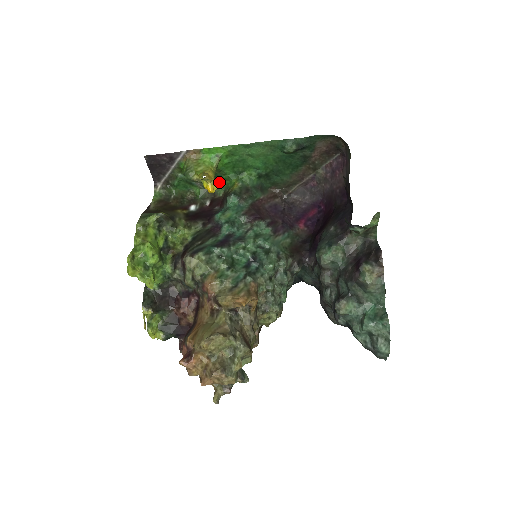
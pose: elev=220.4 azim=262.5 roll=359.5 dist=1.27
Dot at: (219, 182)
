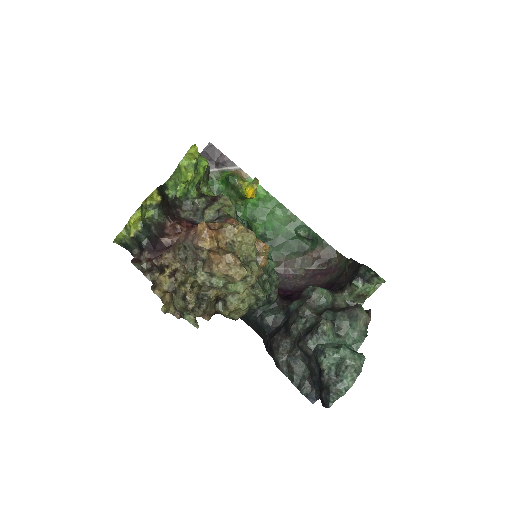
Dot at: occluded
